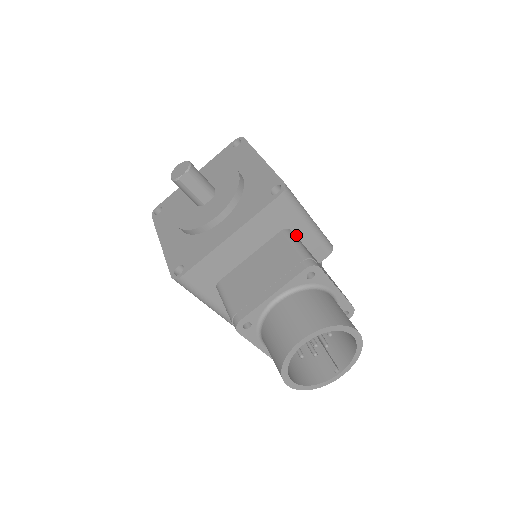
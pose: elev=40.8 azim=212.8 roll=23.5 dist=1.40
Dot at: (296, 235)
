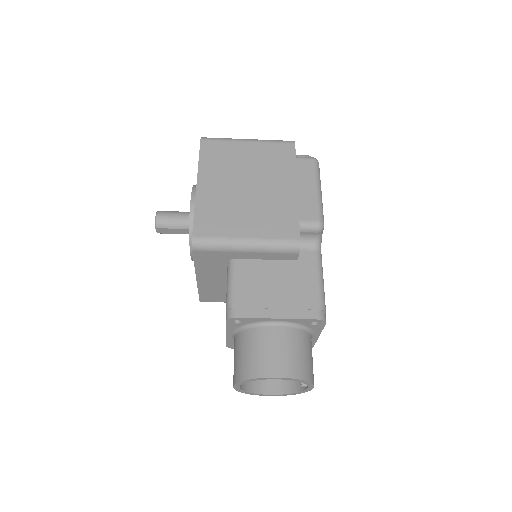
Dot at: (245, 258)
